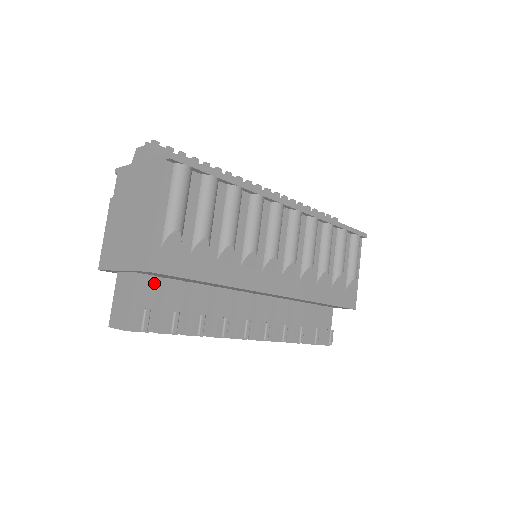
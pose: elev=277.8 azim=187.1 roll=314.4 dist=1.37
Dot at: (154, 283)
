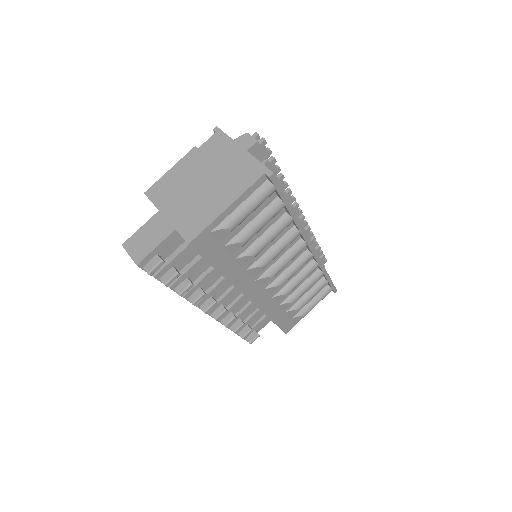
Dot at: (180, 242)
